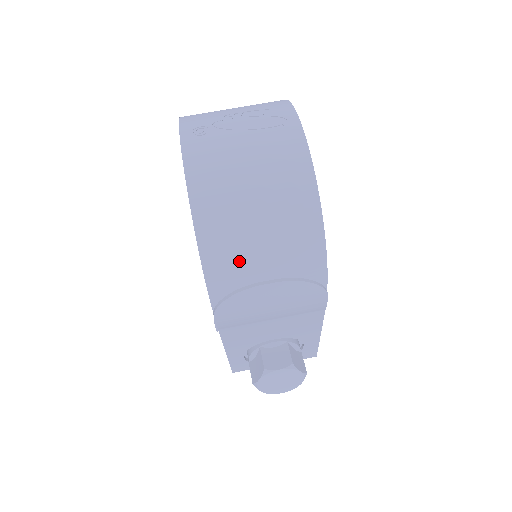
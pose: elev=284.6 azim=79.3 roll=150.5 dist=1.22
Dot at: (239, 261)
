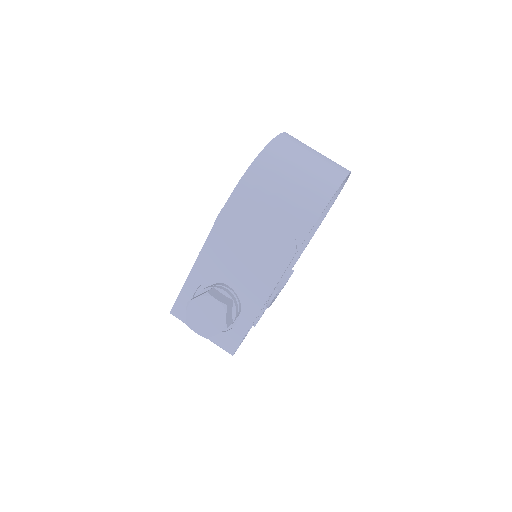
Dot at: (267, 186)
